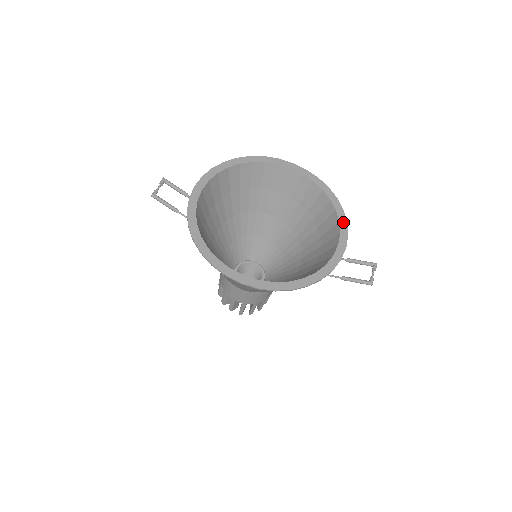
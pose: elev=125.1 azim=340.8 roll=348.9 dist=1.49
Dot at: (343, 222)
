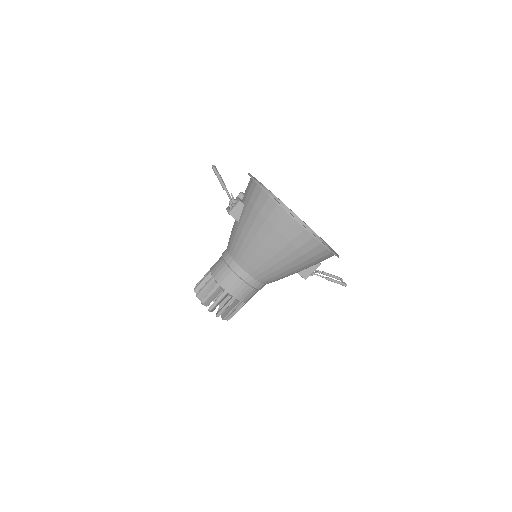
Dot at: (325, 242)
